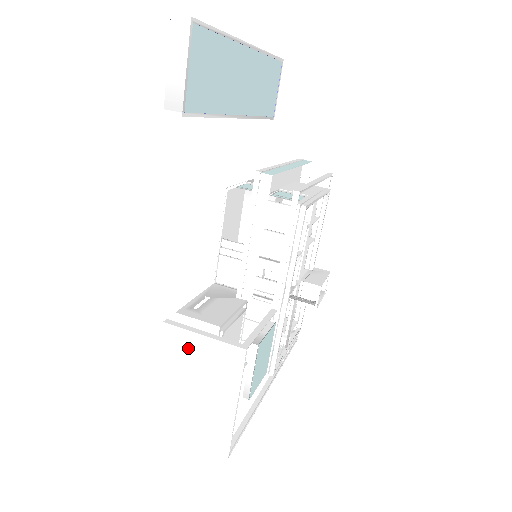
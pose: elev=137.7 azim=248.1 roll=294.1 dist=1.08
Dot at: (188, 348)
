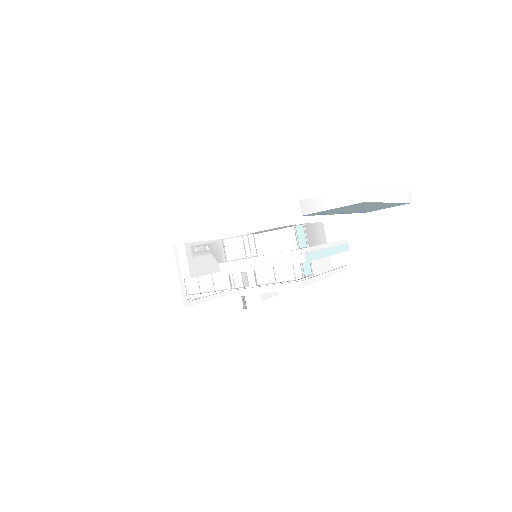
Dot at: (166, 268)
